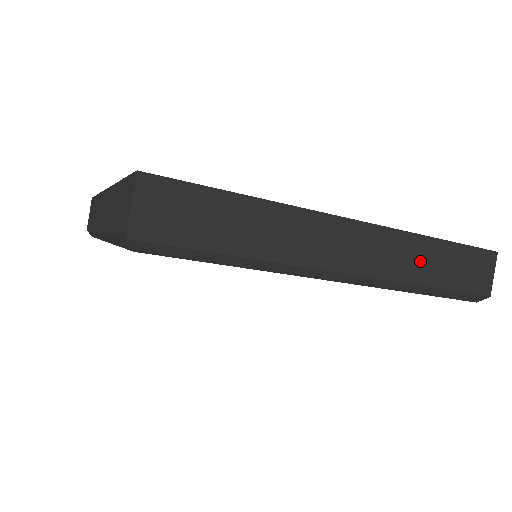
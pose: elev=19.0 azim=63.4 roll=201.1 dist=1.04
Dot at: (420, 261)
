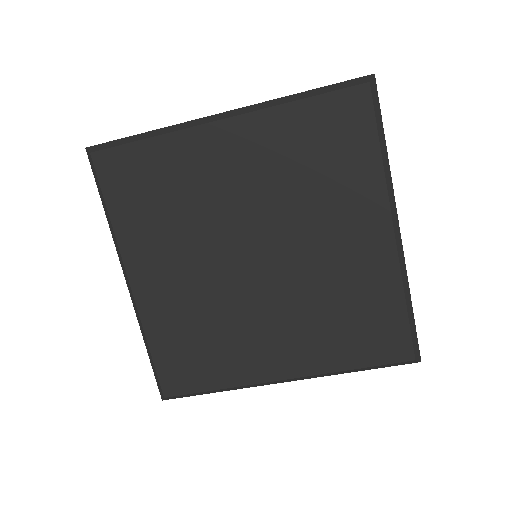
Dot at: occluded
